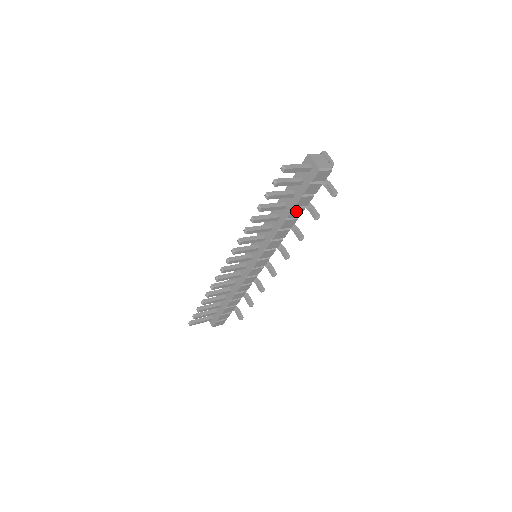
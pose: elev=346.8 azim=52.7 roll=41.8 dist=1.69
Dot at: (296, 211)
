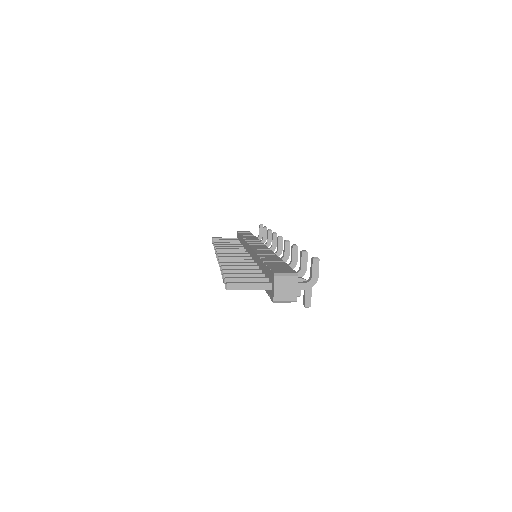
Dot at: occluded
